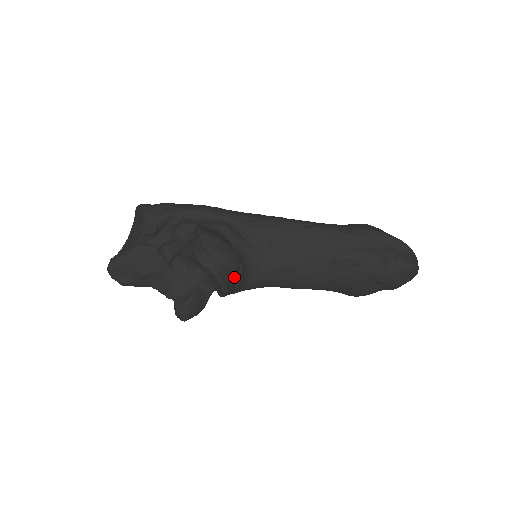
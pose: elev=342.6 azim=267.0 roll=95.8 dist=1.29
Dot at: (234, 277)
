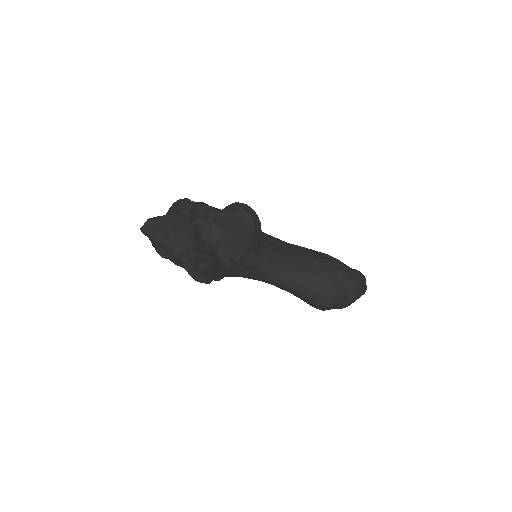
Dot at: (257, 231)
